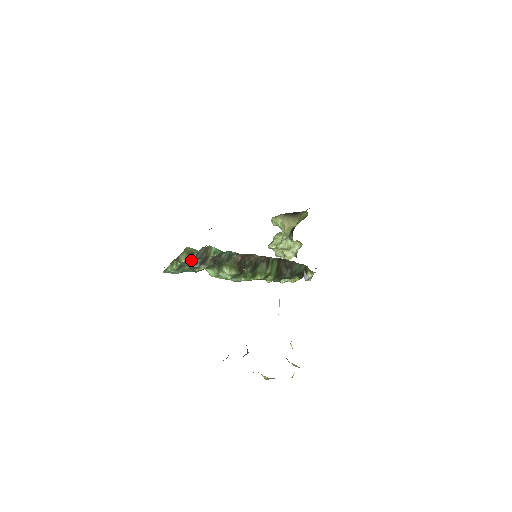
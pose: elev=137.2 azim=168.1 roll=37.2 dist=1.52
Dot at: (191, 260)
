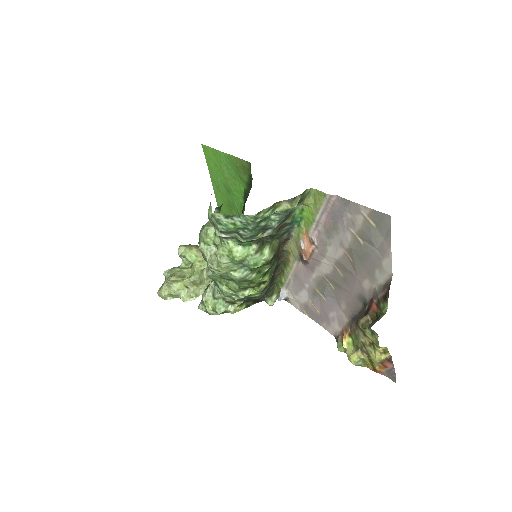
Dot at: (289, 211)
